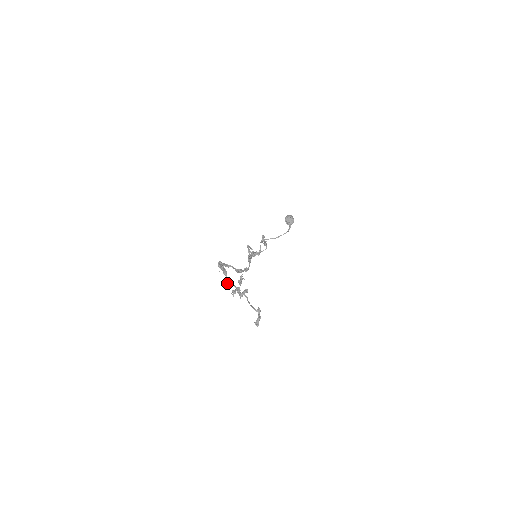
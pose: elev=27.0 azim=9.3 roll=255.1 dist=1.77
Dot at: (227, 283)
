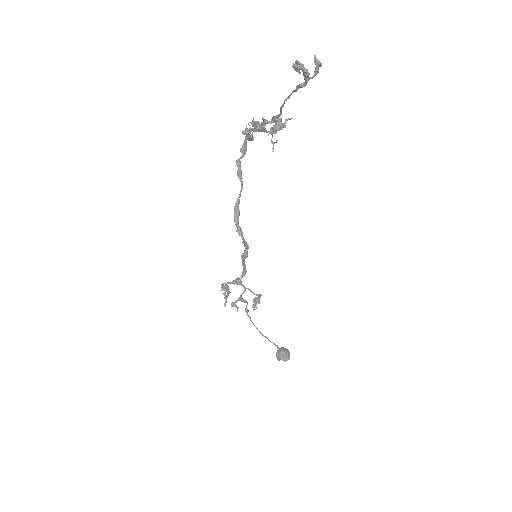
Dot at: occluded
